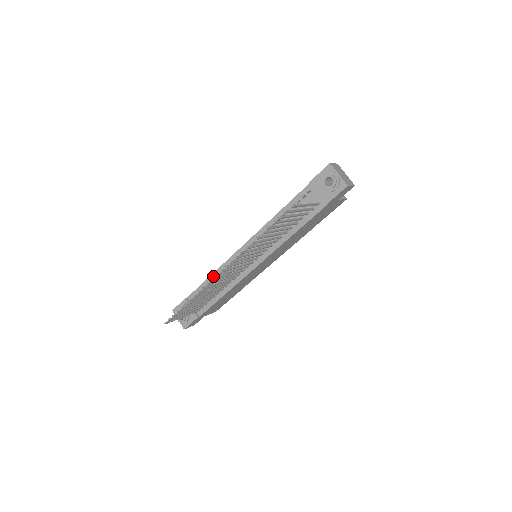
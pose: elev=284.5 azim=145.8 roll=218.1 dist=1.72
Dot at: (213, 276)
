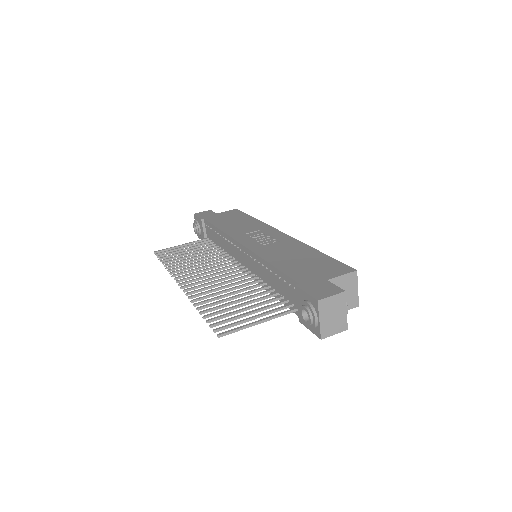
Dot at: (220, 232)
